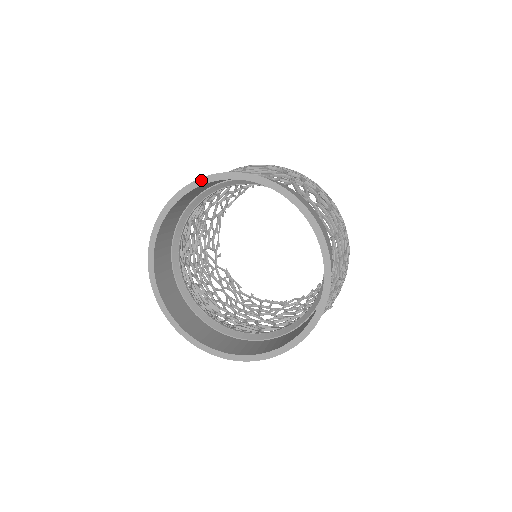
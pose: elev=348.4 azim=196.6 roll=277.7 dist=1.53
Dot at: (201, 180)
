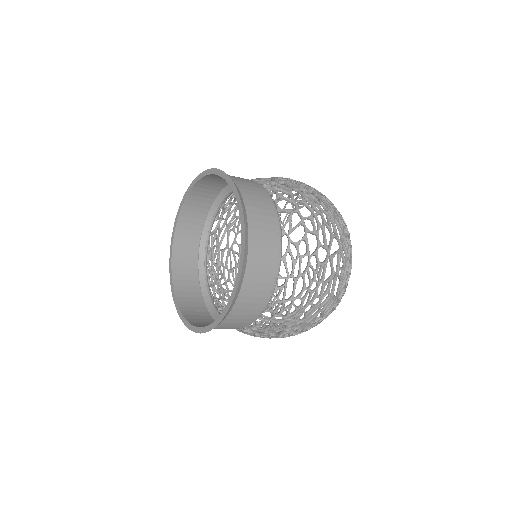
Dot at: (216, 170)
